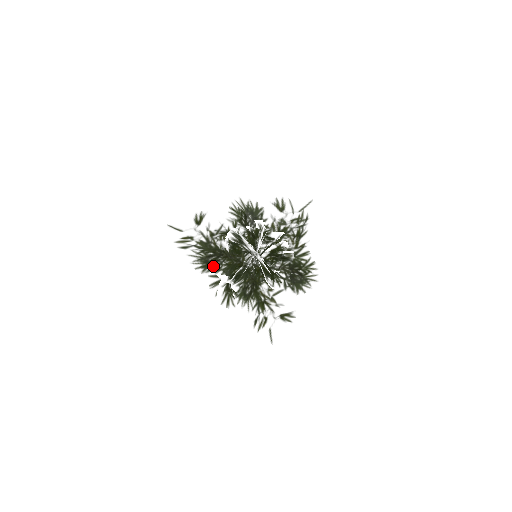
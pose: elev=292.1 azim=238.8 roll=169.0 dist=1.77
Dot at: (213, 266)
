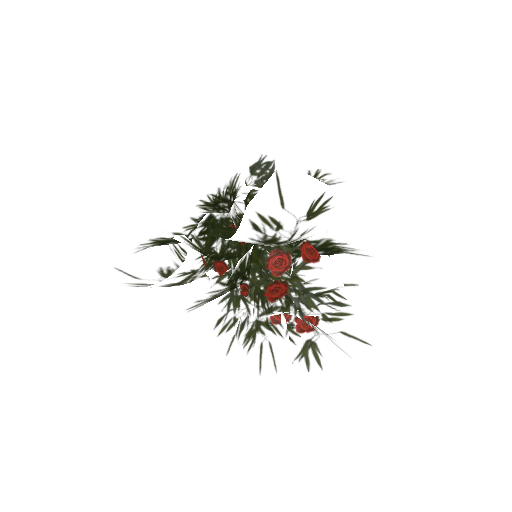
Dot at: (171, 239)
